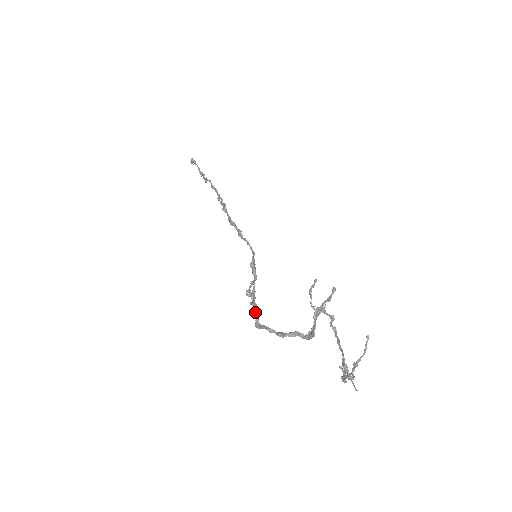
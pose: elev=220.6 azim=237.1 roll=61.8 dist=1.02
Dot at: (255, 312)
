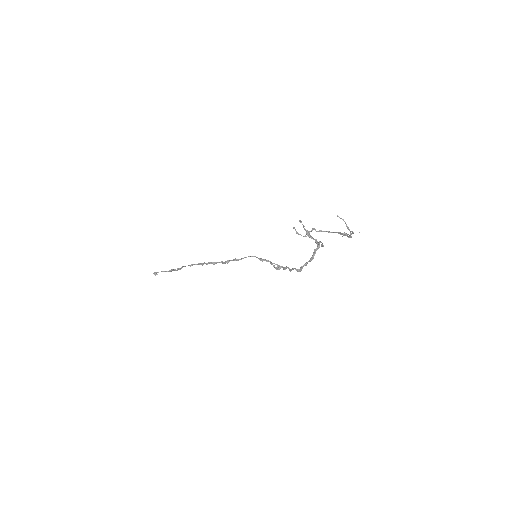
Dot at: (291, 269)
